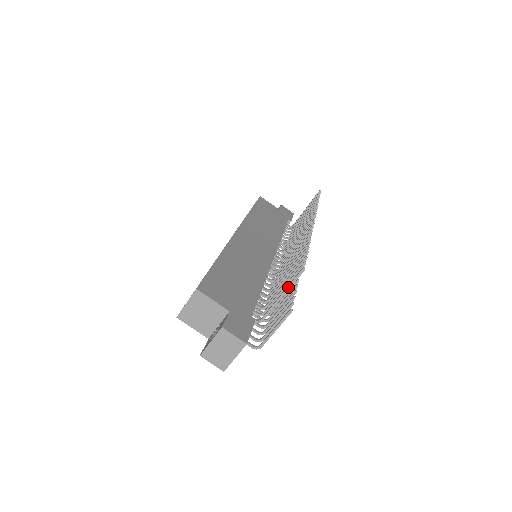
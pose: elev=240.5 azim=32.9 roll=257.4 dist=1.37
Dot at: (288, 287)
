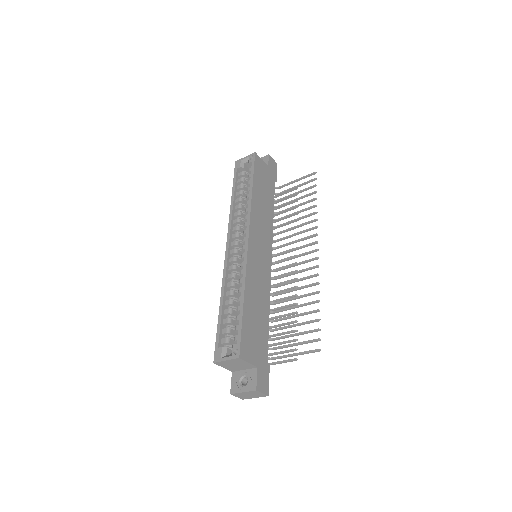
Dot at: (303, 354)
